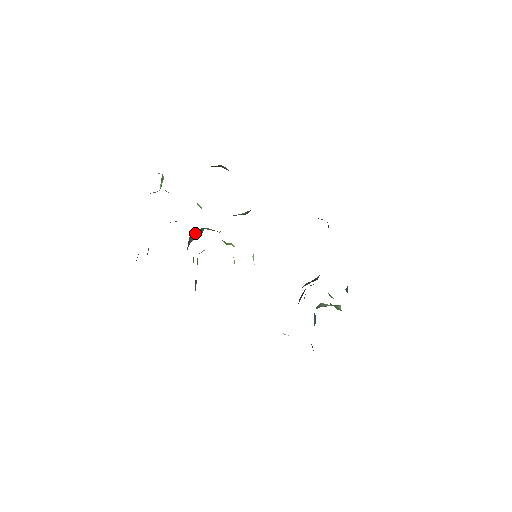
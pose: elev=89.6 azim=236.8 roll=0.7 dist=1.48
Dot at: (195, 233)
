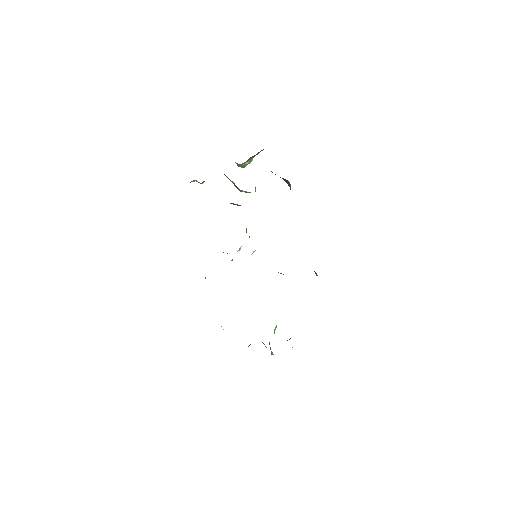
Dot at: (237, 204)
